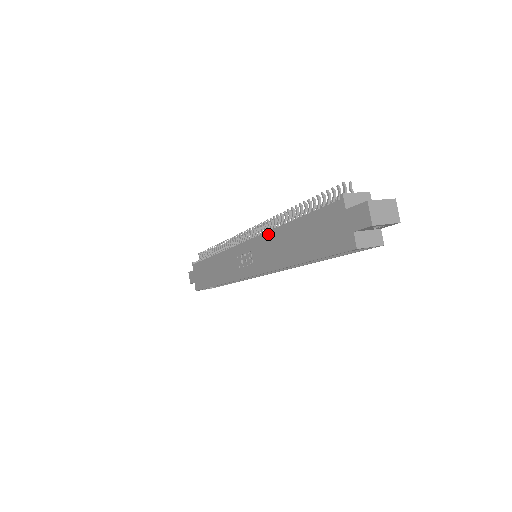
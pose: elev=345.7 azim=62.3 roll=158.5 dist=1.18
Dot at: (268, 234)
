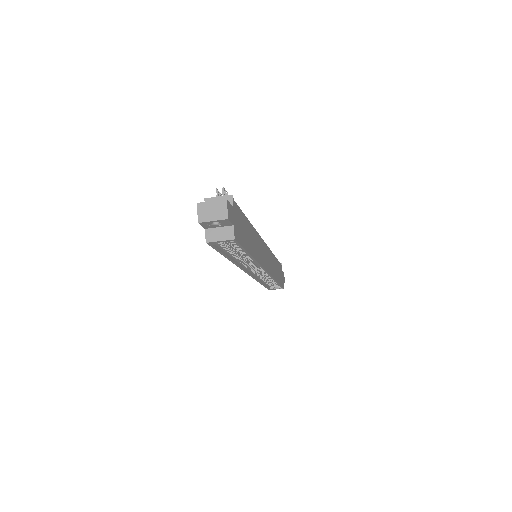
Dot at: occluded
